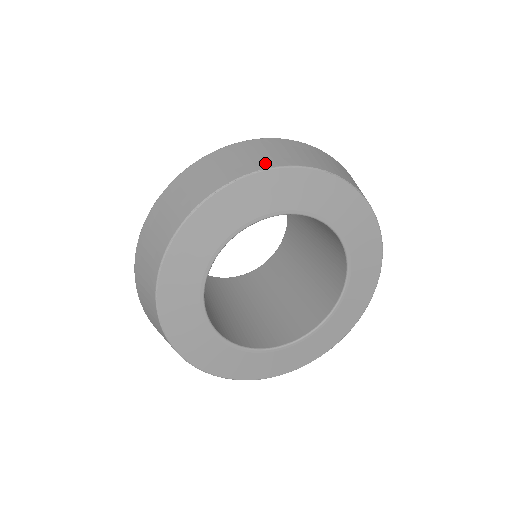
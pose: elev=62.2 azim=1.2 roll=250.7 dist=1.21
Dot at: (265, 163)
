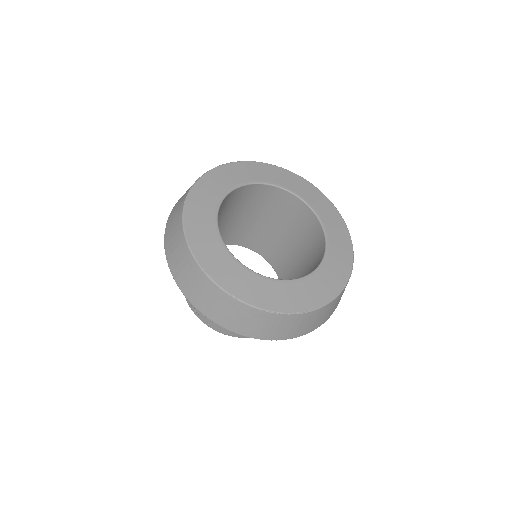
Dot at: occluded
